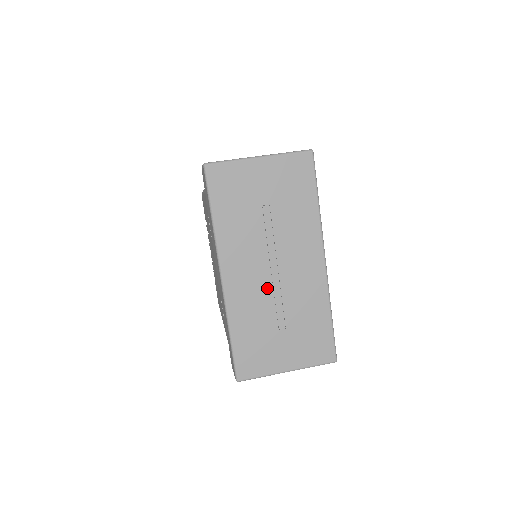
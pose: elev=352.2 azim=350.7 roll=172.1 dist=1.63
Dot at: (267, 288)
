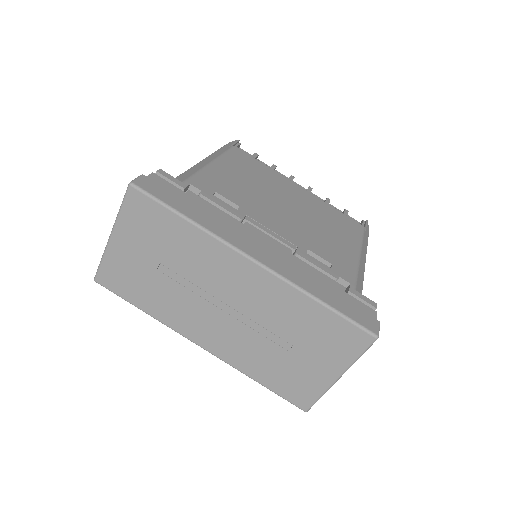
Dot at: (239, 327)
